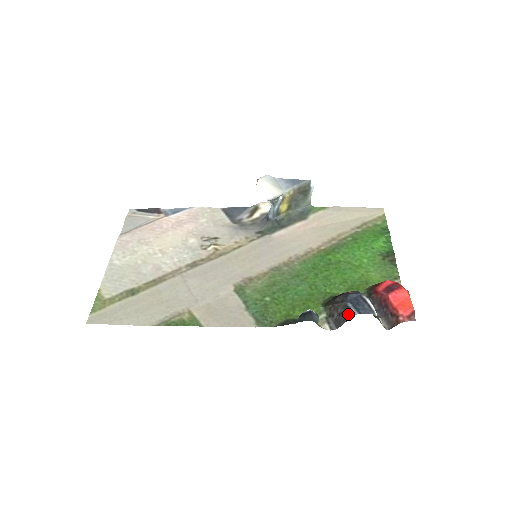
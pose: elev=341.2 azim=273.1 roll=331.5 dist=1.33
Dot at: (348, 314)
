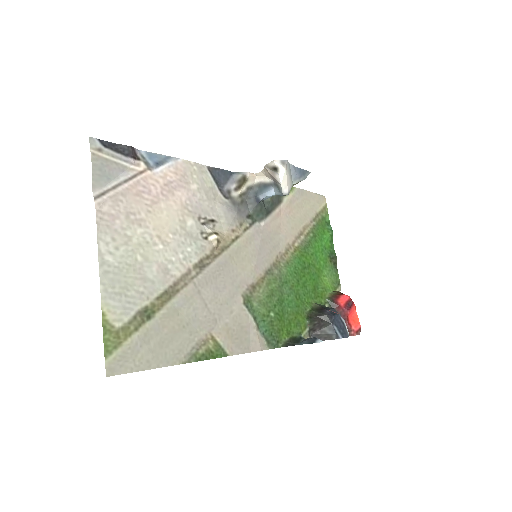
Dot at: (333, 336)
